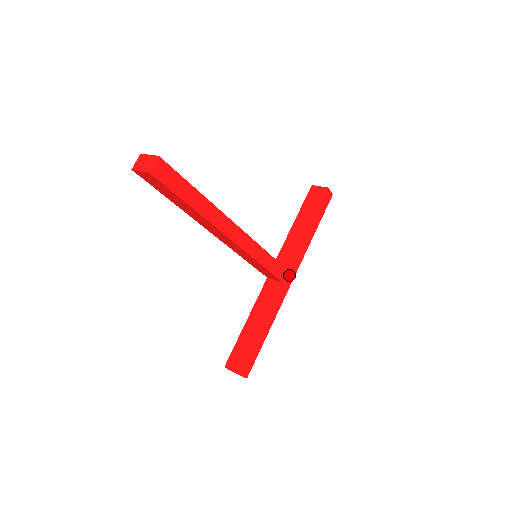
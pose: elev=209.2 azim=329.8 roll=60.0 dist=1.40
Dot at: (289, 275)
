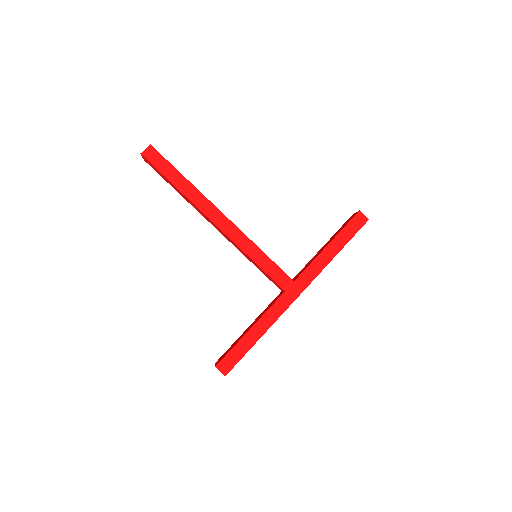
Dot at: (295, 286)
